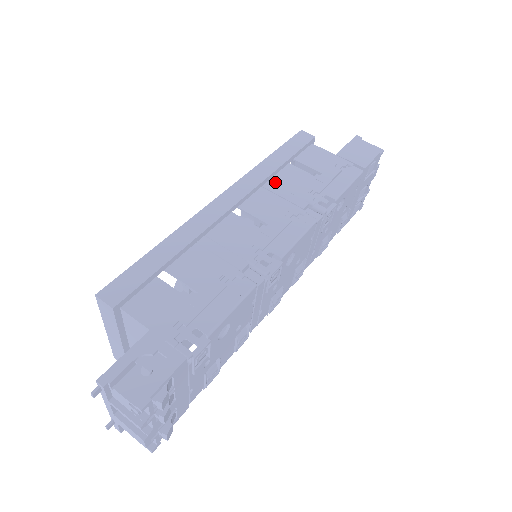
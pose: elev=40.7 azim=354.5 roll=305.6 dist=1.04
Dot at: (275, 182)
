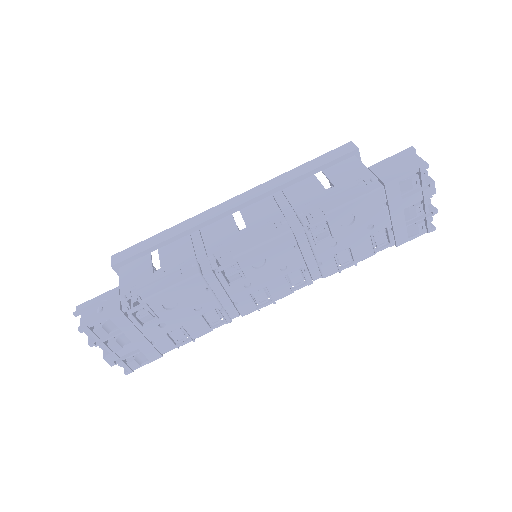
Dot at: (286, 192)
